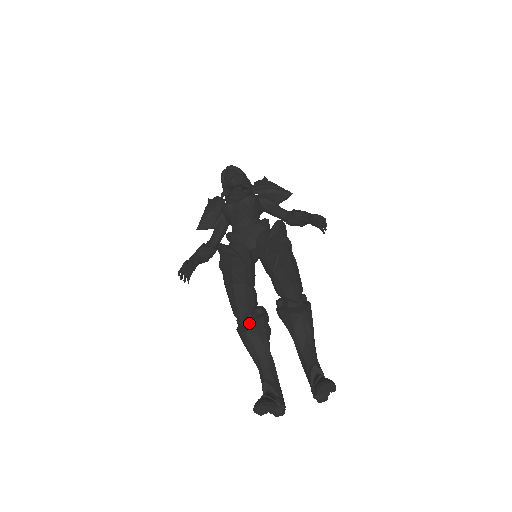
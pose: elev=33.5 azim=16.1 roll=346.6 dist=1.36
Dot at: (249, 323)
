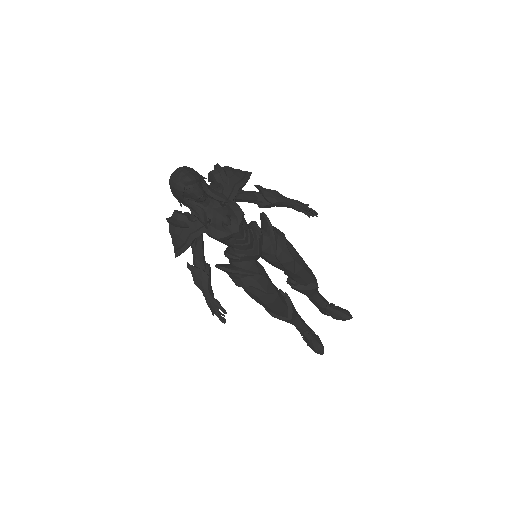
Dot at: (288, 312)
